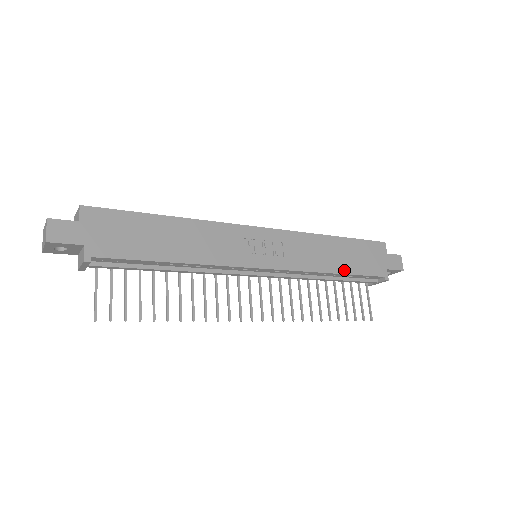
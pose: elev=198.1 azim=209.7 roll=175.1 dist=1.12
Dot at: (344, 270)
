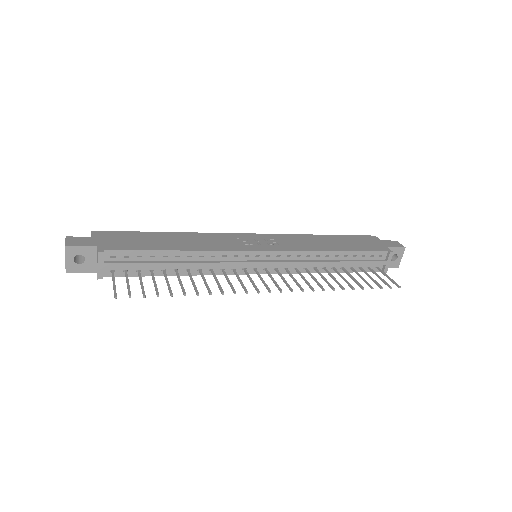
Dot at: (343, 249)
